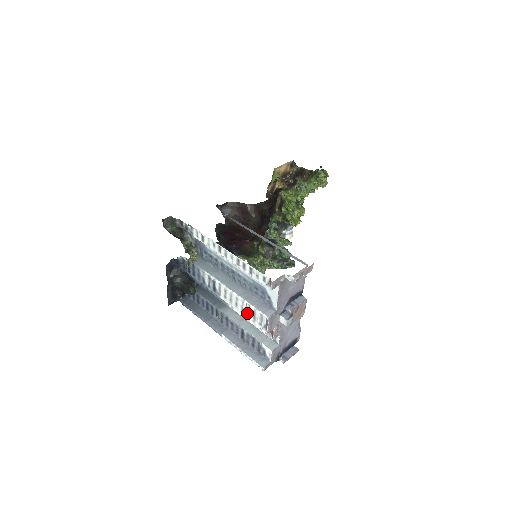
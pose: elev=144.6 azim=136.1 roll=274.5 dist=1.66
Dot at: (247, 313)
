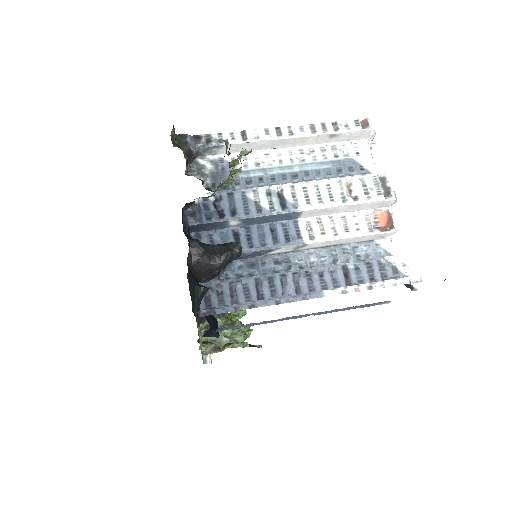
Dot at: (352, 198)
